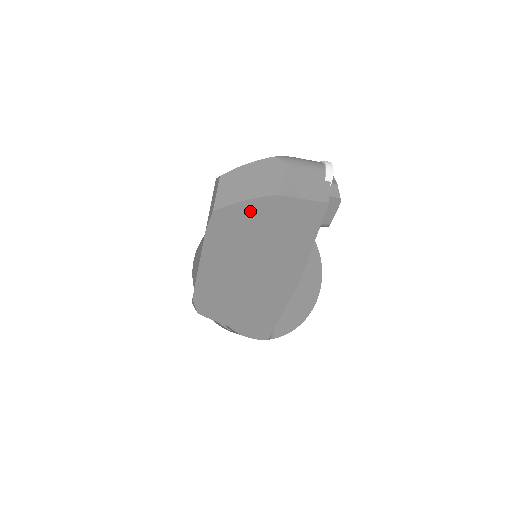
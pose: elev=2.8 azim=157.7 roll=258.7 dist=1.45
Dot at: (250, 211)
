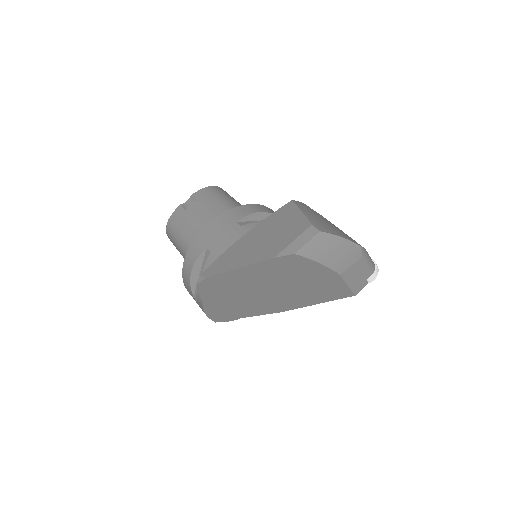
Dot at: (313, 269)
